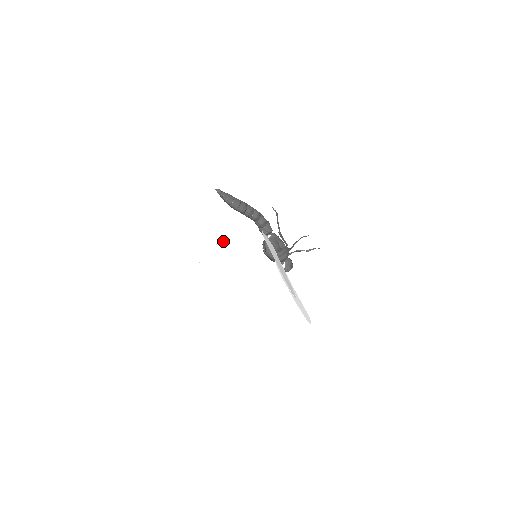
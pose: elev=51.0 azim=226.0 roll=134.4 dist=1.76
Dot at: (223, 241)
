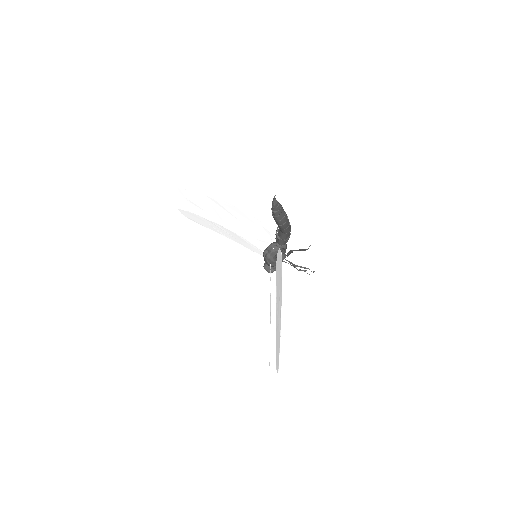
Dot at: (232, 206)
